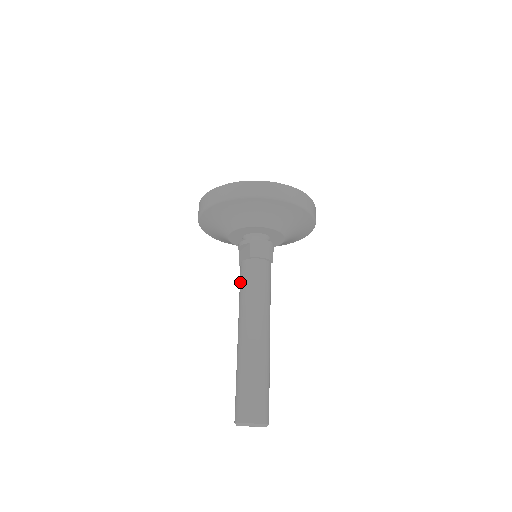
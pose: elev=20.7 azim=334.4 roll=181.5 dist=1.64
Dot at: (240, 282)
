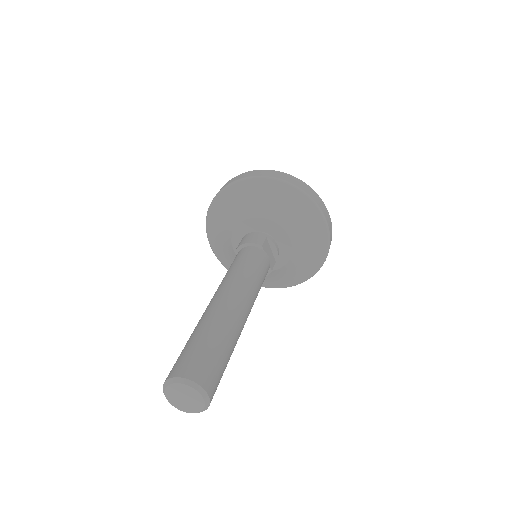
Dot at: occluded
